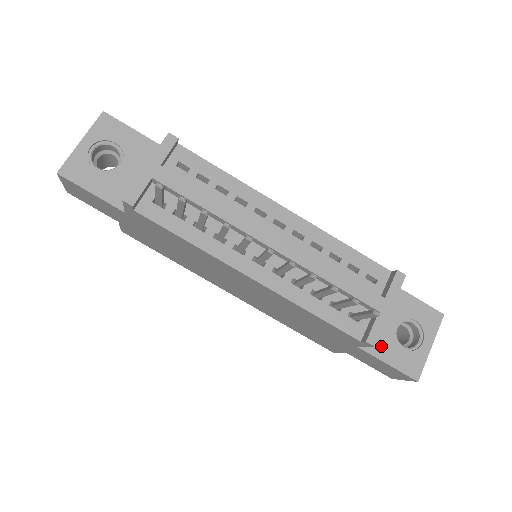
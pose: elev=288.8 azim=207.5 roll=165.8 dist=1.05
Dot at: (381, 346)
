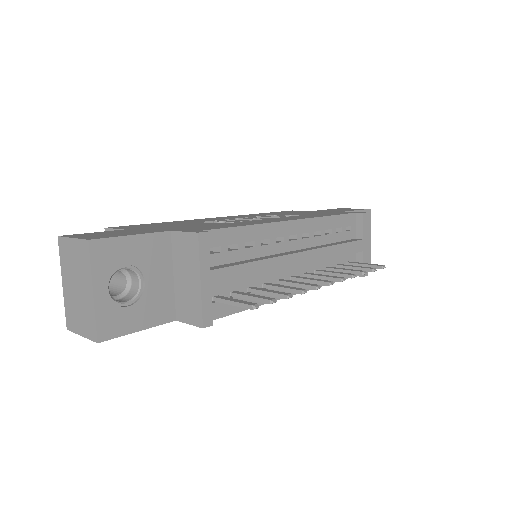
Dot at: occluded
